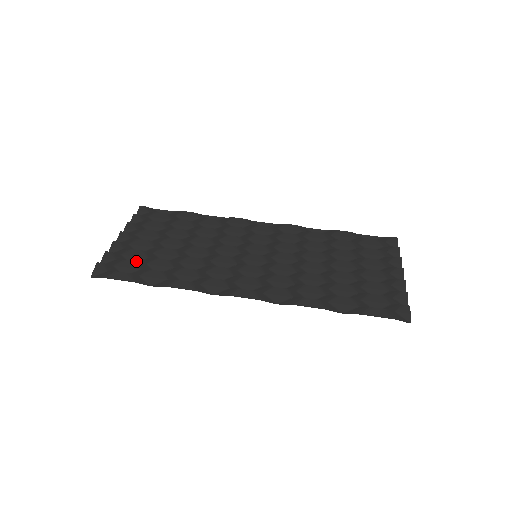
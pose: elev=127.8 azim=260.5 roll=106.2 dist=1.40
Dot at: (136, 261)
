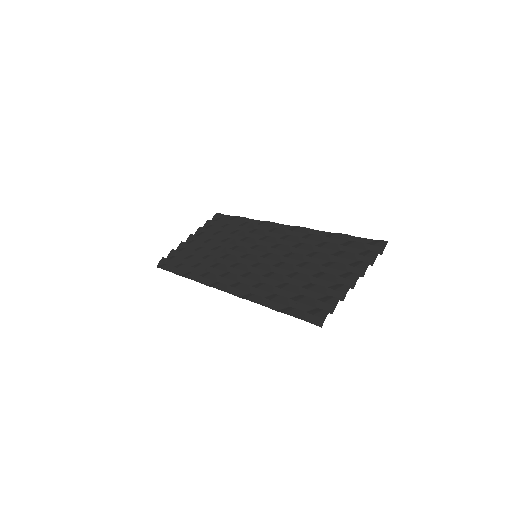
Dot at: (185, 257)
